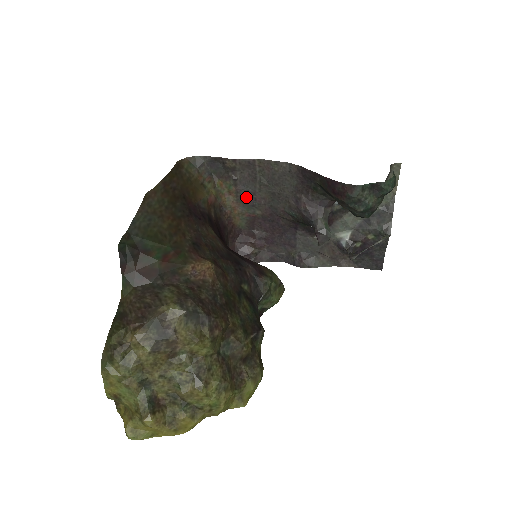
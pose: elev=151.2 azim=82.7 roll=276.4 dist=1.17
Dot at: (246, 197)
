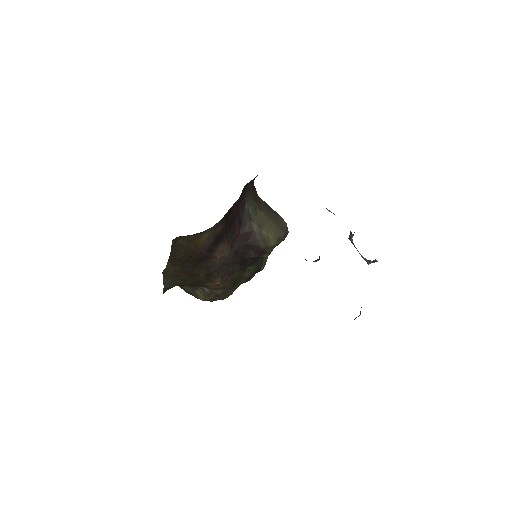
Dot at: occluded
